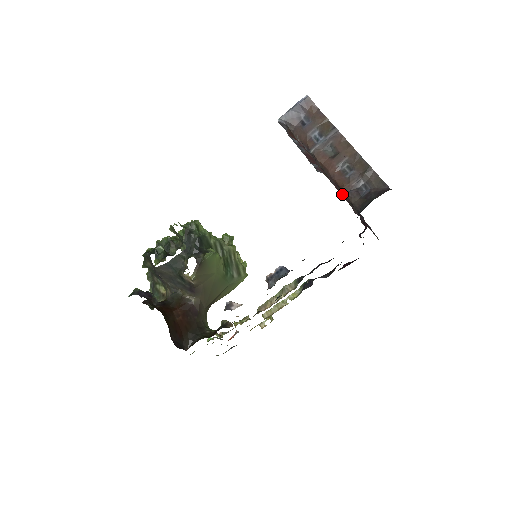
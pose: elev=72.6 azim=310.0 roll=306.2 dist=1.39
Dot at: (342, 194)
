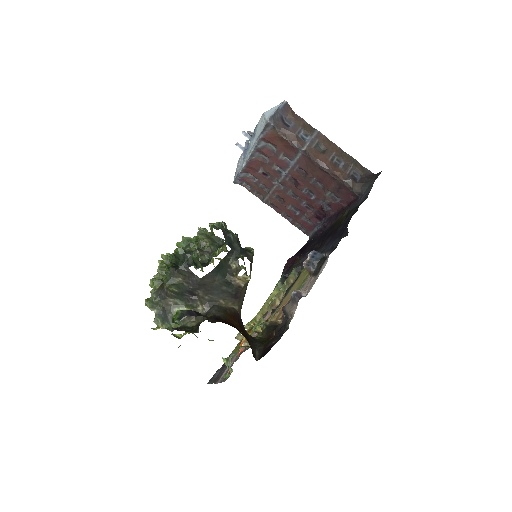
Dot at: (288, 195)
